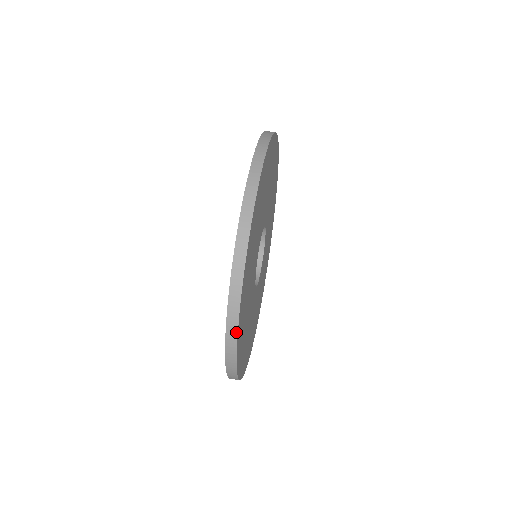
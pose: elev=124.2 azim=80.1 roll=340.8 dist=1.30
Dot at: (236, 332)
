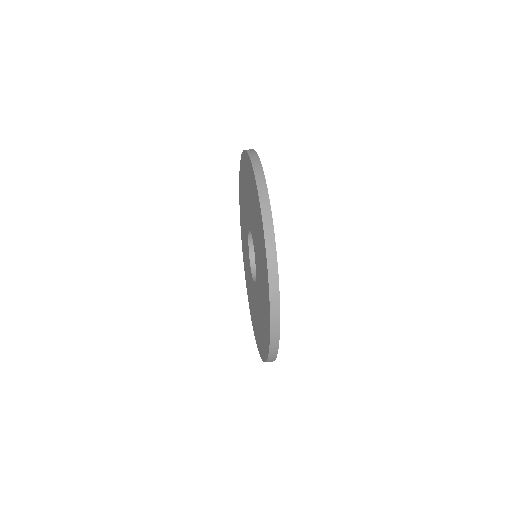
Dot at: (261, 166)
